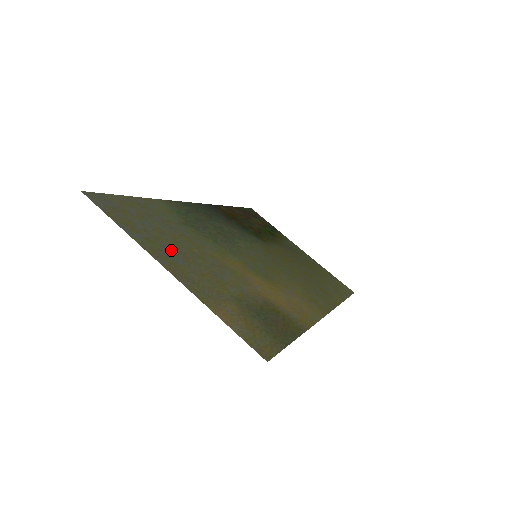
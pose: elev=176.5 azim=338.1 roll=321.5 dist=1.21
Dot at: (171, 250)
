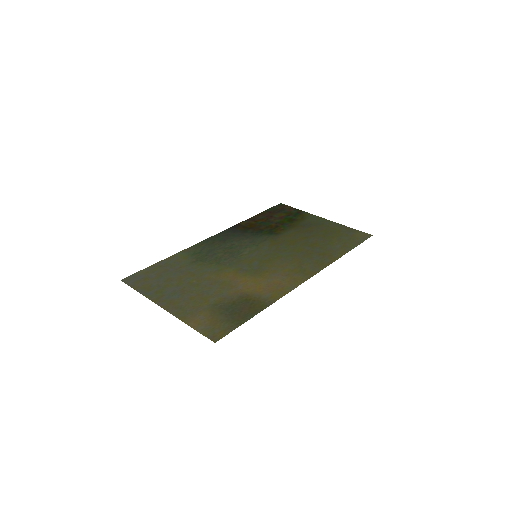
Dot at: (172, 291)
